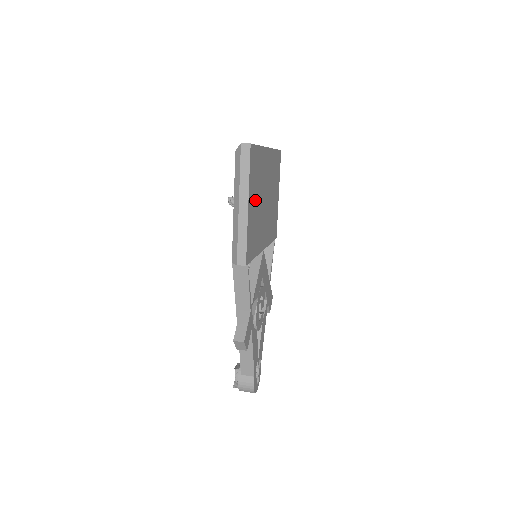
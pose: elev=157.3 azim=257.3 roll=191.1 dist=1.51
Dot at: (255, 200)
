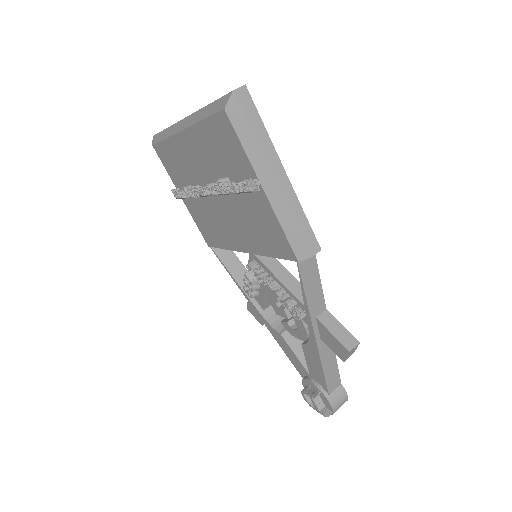
Dot at: occluded
